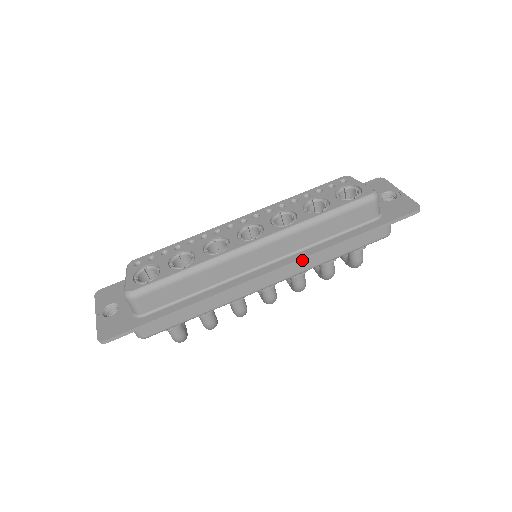
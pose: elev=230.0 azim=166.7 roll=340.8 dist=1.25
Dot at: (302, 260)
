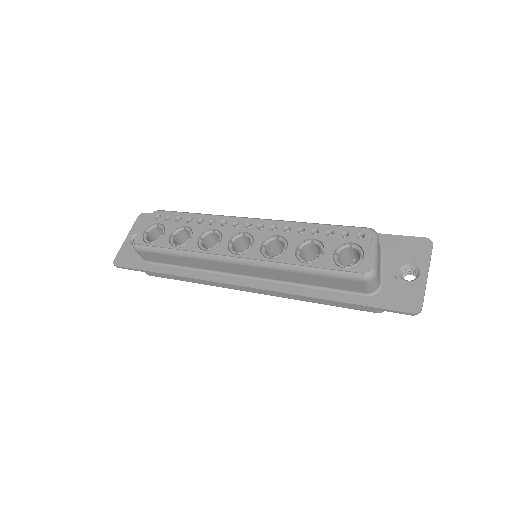
Dot at: (274, 292)
